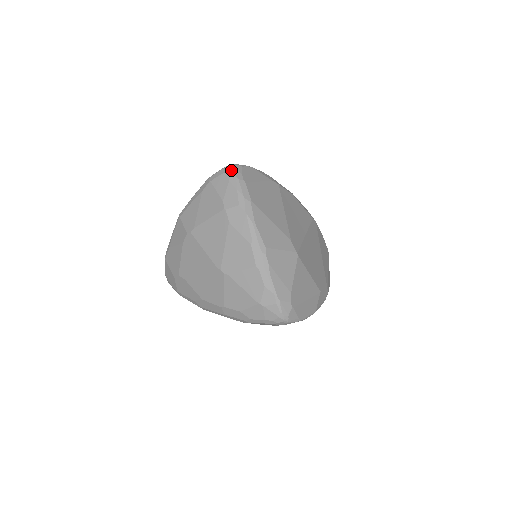
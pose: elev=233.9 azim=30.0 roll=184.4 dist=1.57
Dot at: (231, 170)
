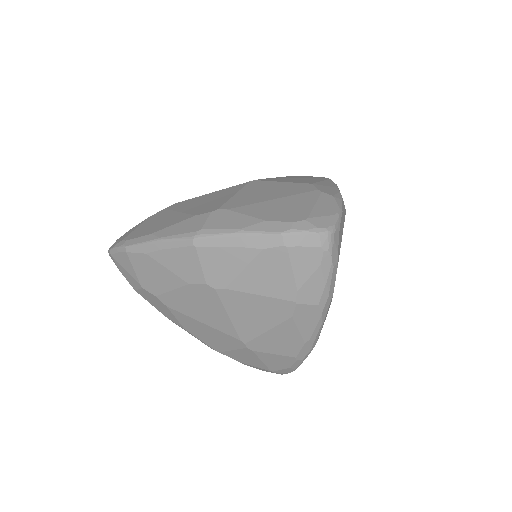
Dot at: (330, 248)
